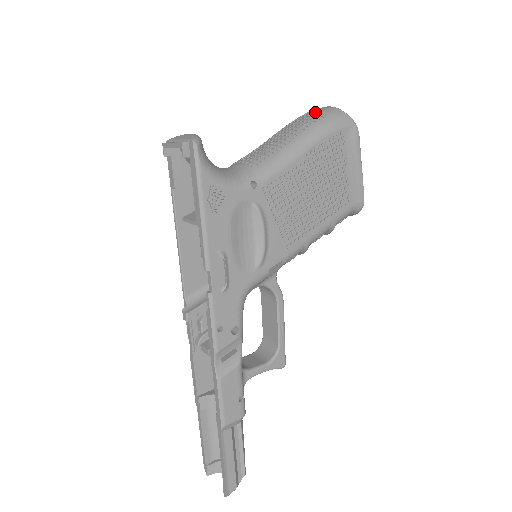
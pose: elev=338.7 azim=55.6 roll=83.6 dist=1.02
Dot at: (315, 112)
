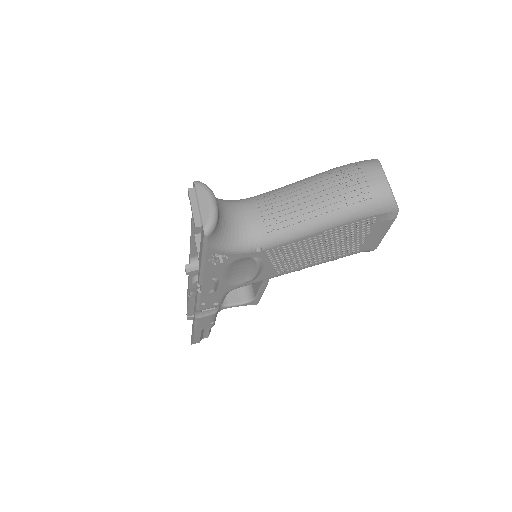
Dot at: (364, 182)
